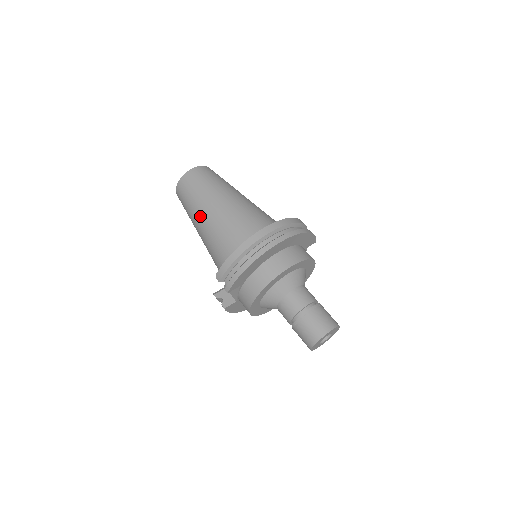
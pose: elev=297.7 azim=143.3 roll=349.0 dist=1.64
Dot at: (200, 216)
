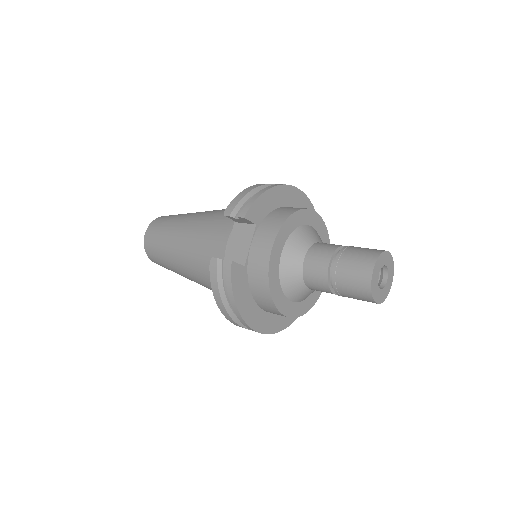
Dot at: (185, 221)
